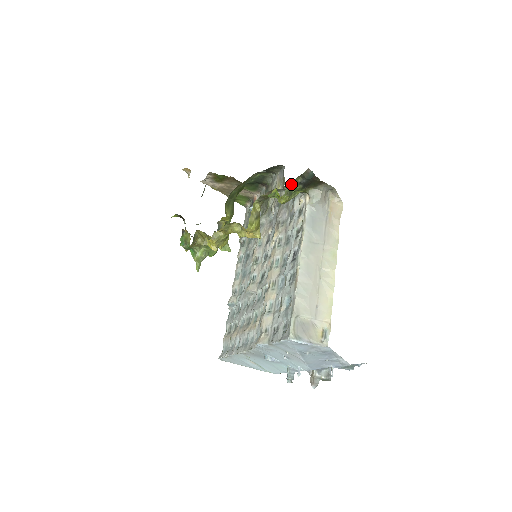
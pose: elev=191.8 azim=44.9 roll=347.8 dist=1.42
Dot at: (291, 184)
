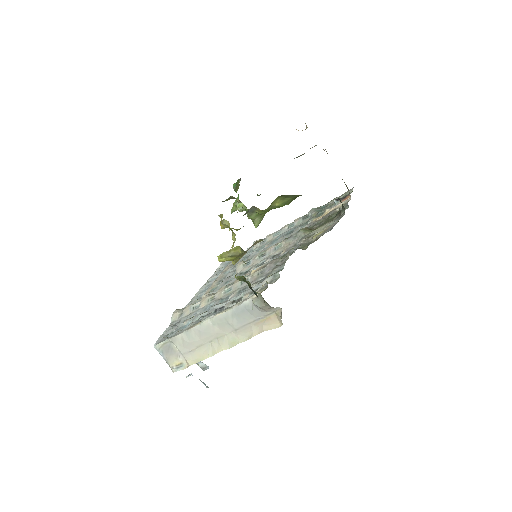
Dot at: (245, 278)
